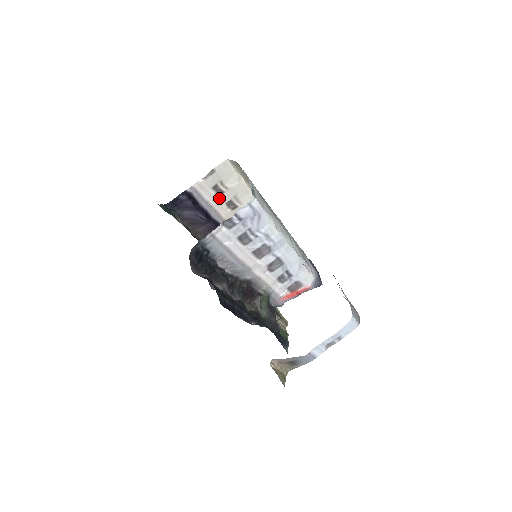
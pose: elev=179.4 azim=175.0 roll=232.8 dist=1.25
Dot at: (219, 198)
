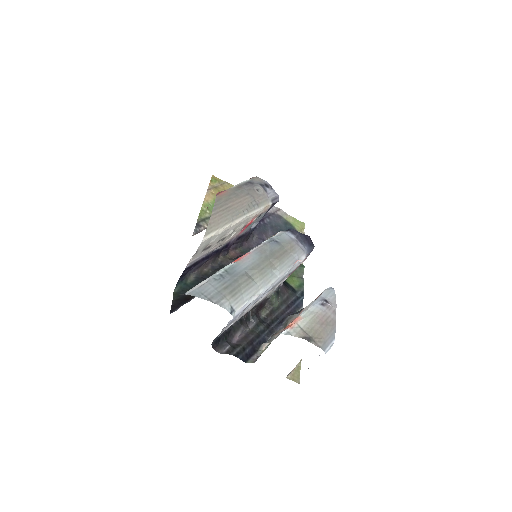
Dot at: (210, 248)
